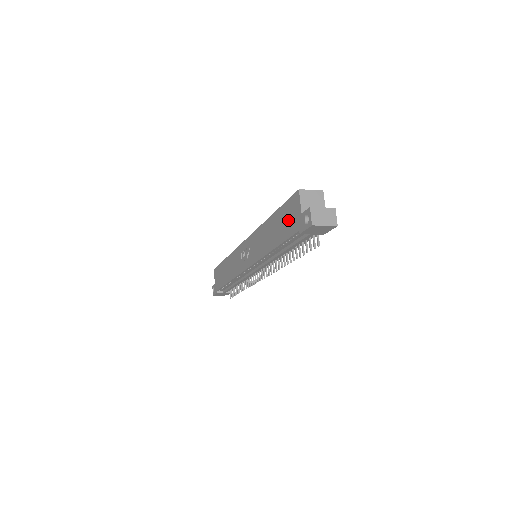
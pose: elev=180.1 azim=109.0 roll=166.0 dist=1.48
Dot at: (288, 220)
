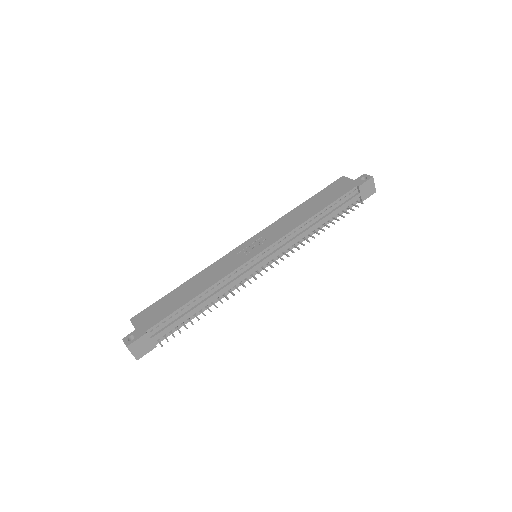
Dot at: (336, 190)
